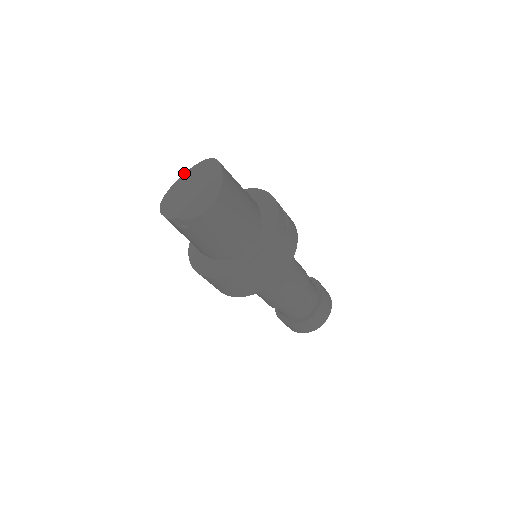
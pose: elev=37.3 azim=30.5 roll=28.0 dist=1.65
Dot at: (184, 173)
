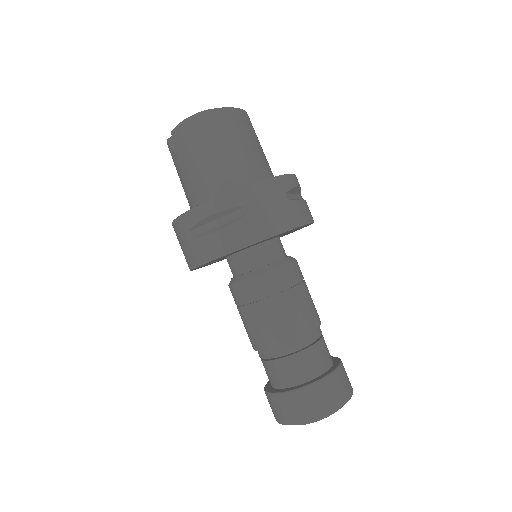
Dot at: occluded
